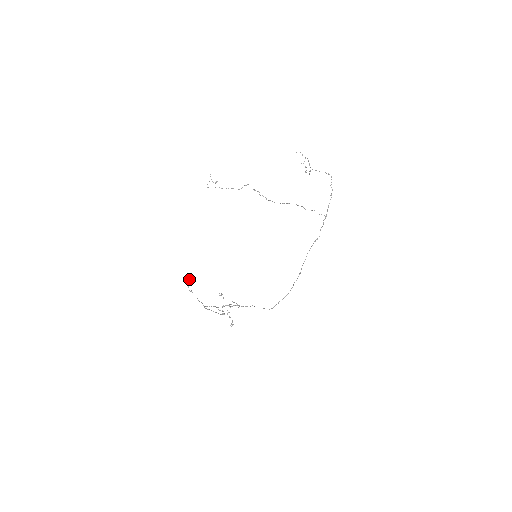
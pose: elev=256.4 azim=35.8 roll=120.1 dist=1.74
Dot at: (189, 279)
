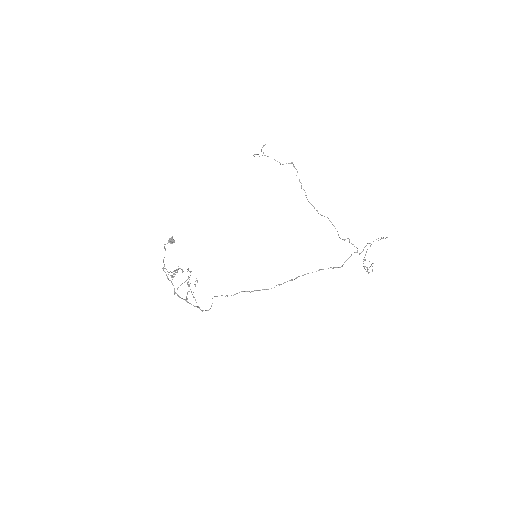
Dot at: occluded
